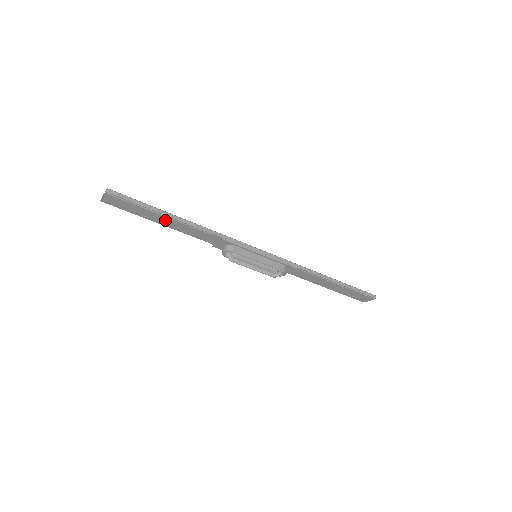
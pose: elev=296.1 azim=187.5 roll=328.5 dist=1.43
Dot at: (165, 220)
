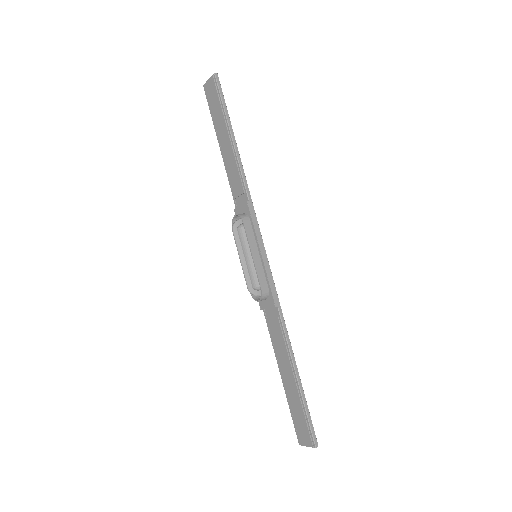
Dot at: (226, 142)
